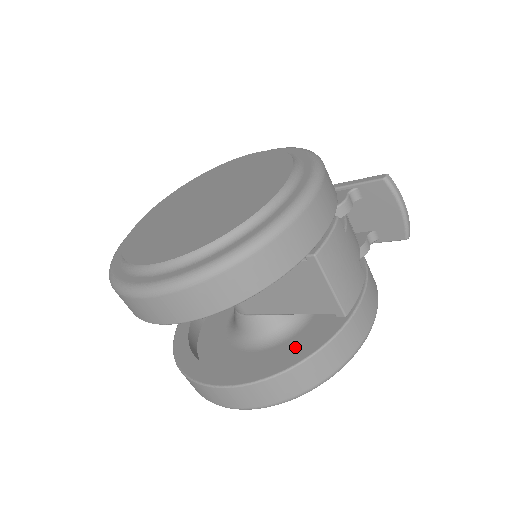
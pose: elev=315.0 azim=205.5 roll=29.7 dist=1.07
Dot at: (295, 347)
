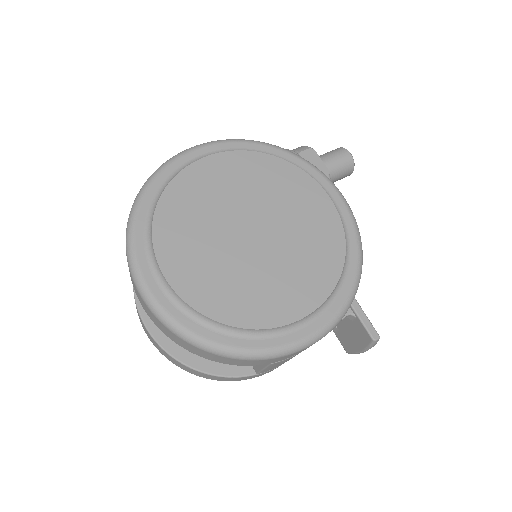
Dot at: occluded
